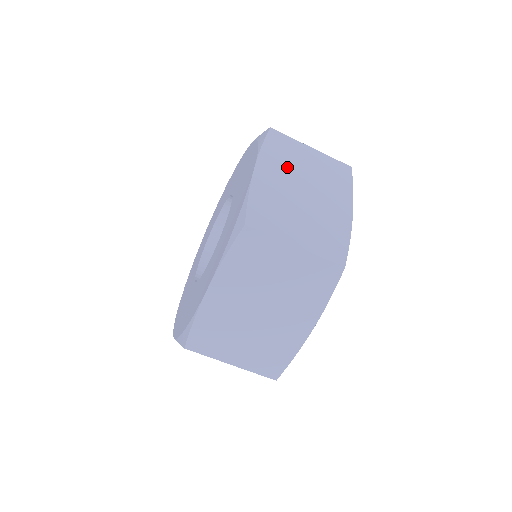
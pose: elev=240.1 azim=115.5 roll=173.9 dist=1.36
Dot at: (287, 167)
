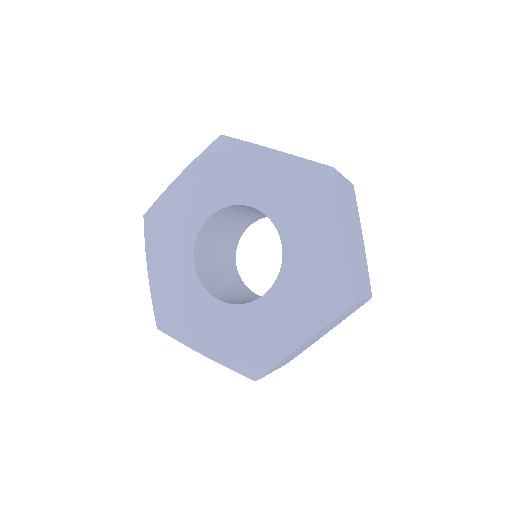
Dot at: occluded
